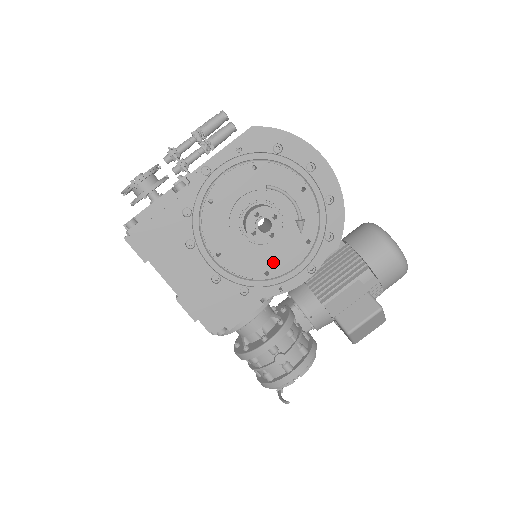
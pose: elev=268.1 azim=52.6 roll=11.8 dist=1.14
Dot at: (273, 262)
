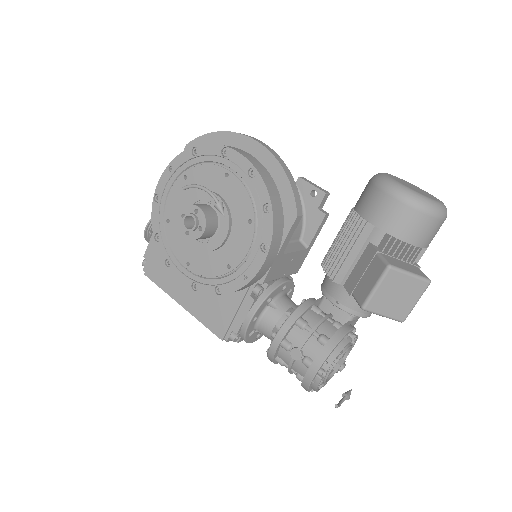
Dot at: (230, 254)
